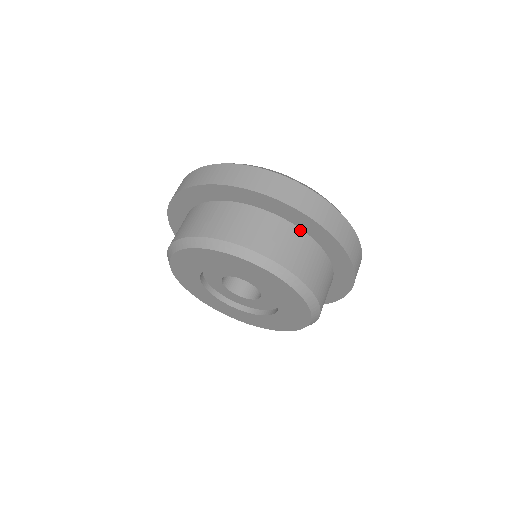
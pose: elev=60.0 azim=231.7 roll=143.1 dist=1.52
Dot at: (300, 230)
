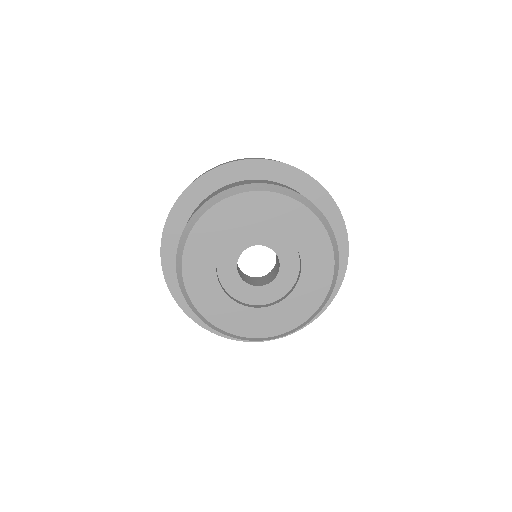
Dot at: (246, 180)
